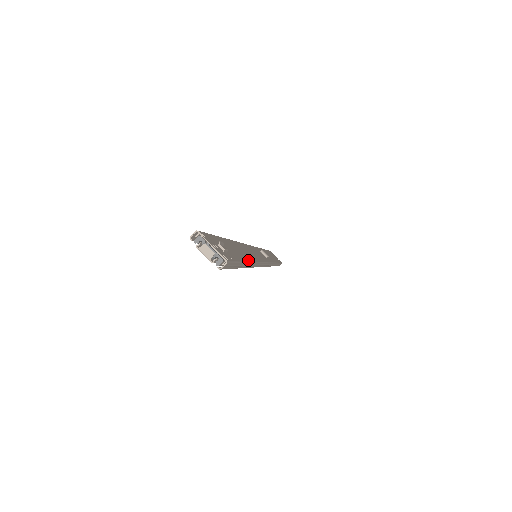
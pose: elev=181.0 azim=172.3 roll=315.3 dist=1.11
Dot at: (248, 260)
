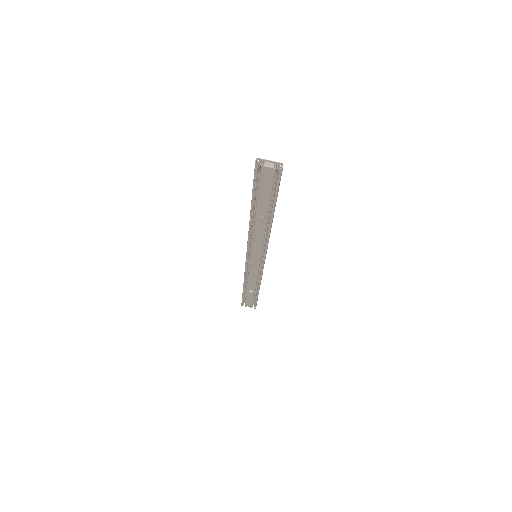
Dot at: occluded
